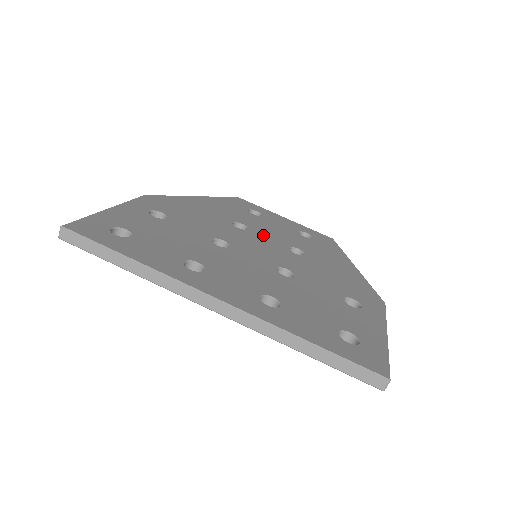
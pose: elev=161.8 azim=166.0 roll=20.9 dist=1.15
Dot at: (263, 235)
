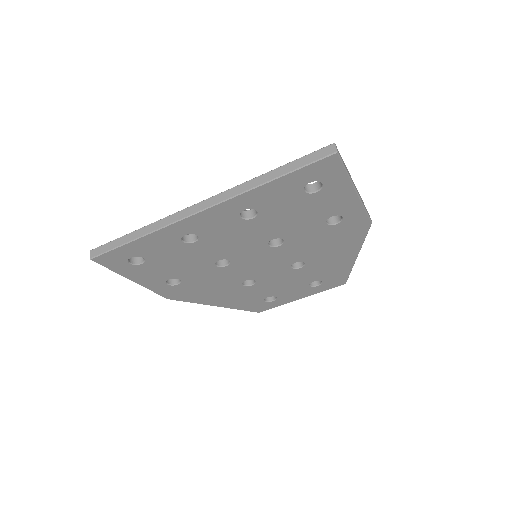
Dot at: occluded
